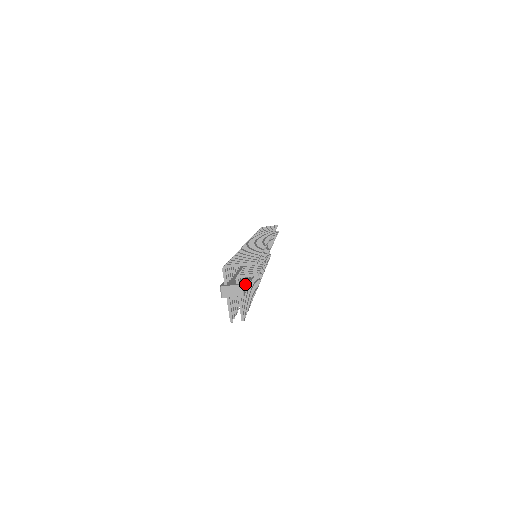
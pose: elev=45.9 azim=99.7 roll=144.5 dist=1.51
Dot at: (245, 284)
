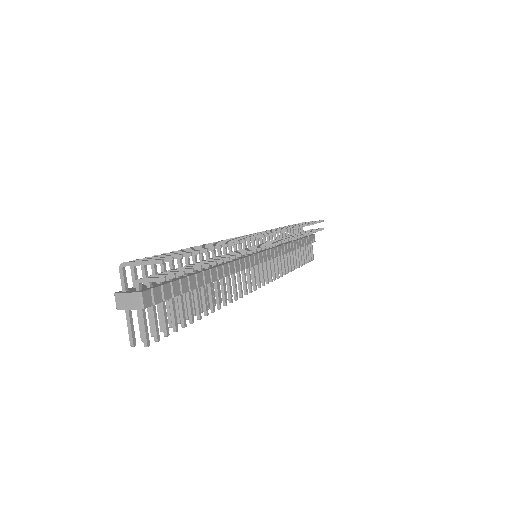
Dot at: (157, 292)
